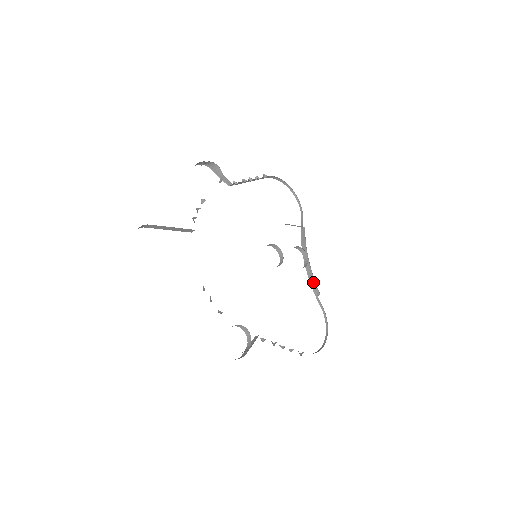
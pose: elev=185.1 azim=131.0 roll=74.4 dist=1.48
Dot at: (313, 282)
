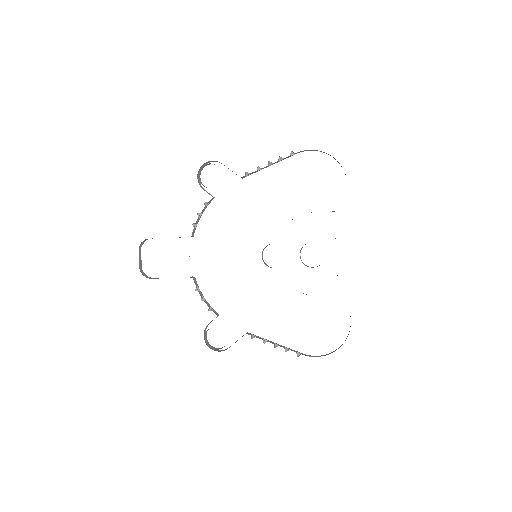
Dot at: occluded
